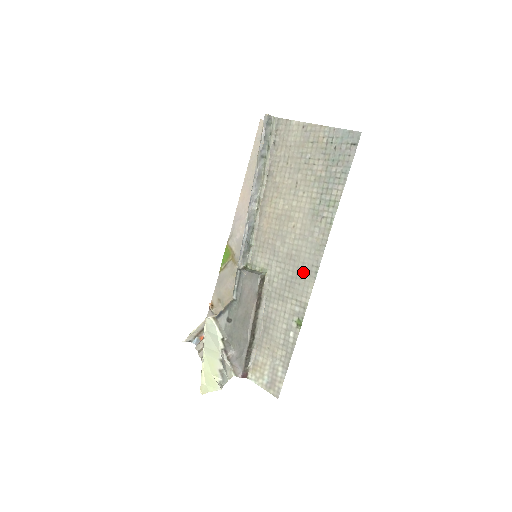
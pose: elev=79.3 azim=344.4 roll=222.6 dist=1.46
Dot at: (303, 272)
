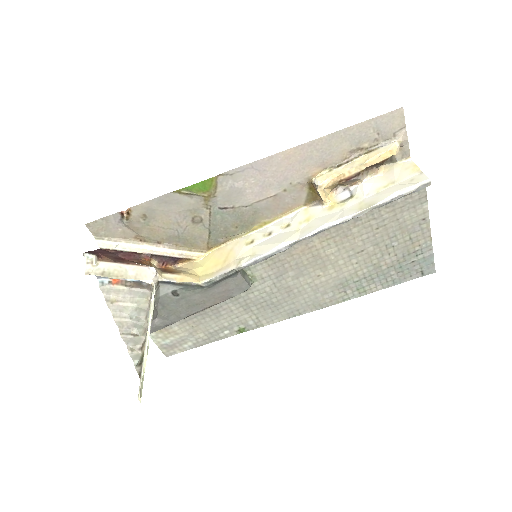
Dot at: (286, 308)
